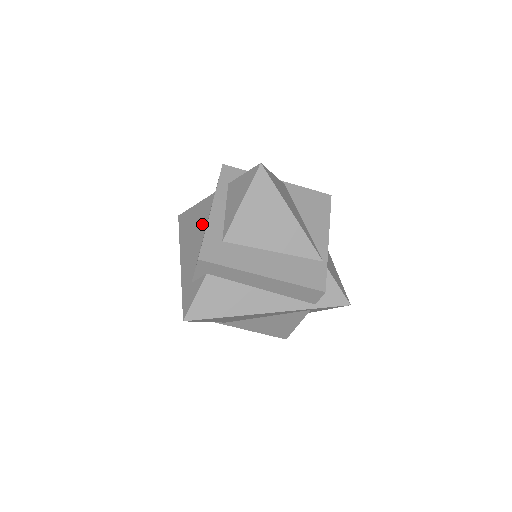
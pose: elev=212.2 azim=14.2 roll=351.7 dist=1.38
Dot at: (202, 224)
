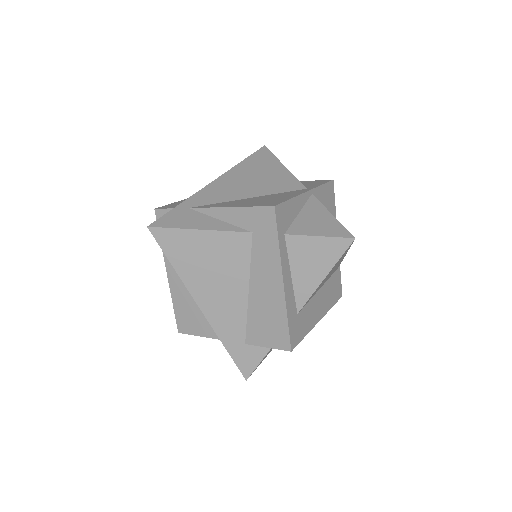
Dot at: (237, 273)
